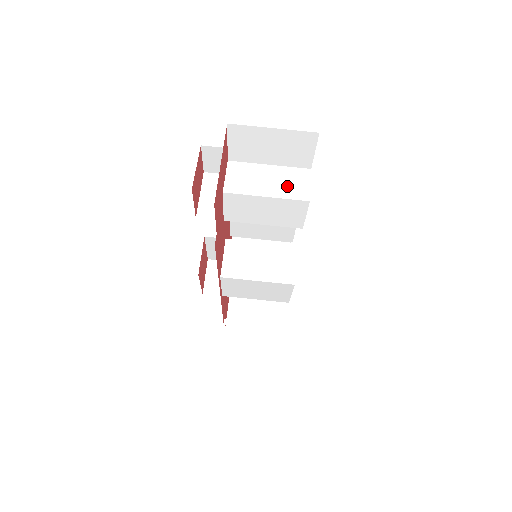
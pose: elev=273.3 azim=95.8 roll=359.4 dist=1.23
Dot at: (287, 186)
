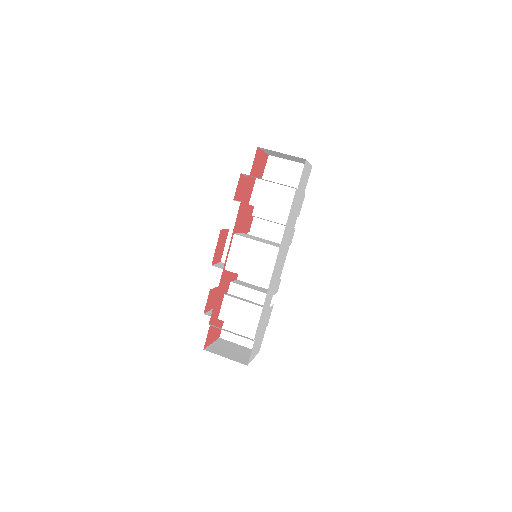
Dot at: occluded
